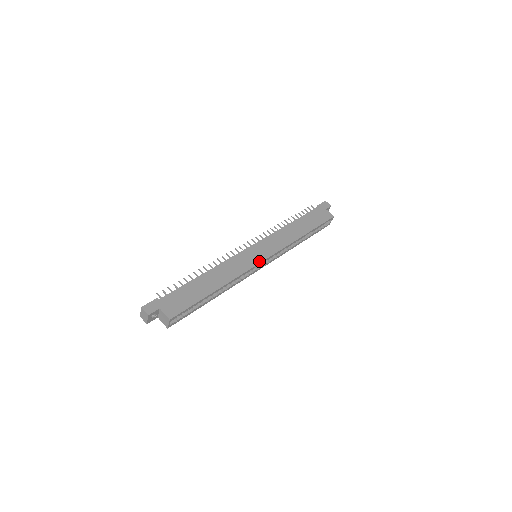
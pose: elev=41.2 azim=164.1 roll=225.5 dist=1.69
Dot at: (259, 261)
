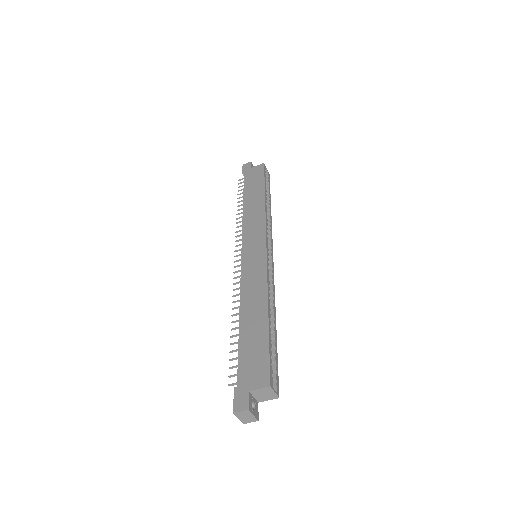
Dot at: (264, 253)
